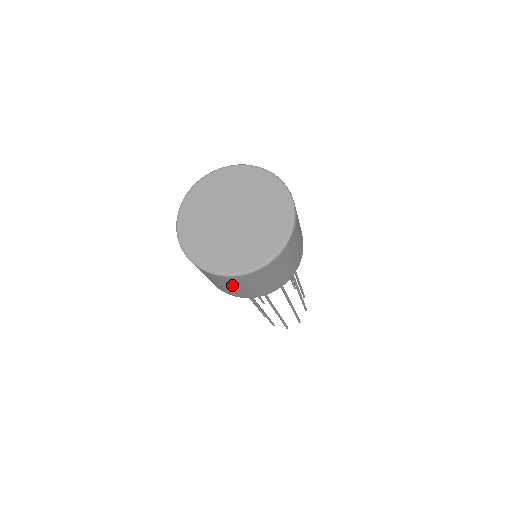
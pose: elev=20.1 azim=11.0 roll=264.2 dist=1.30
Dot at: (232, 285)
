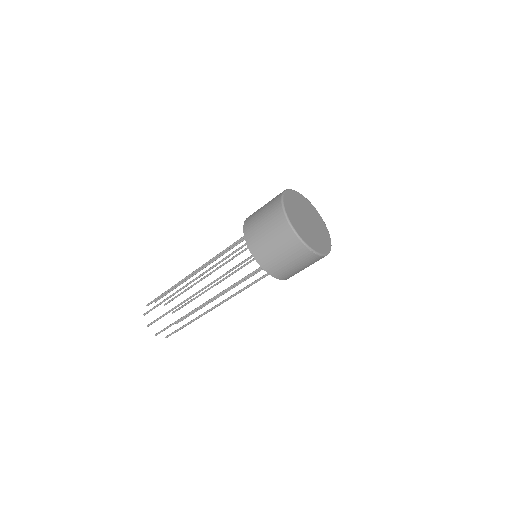
Dot at: (302, 264)
